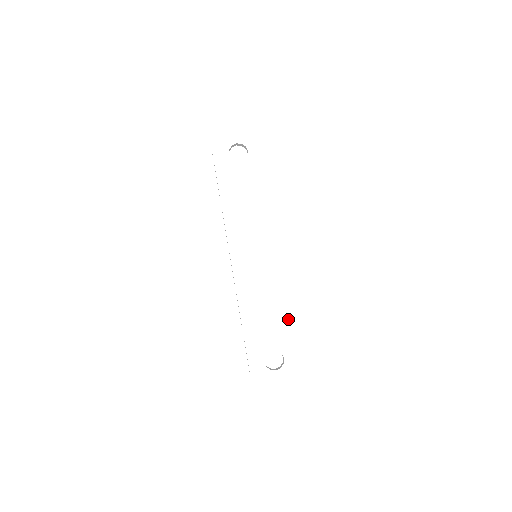
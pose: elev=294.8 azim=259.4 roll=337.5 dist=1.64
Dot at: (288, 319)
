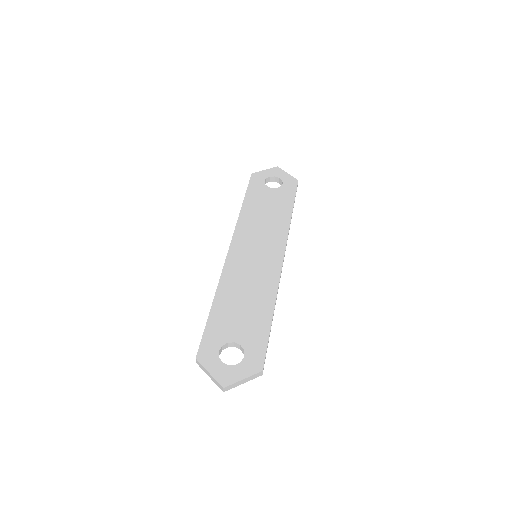
Dot at: (266, 318)
